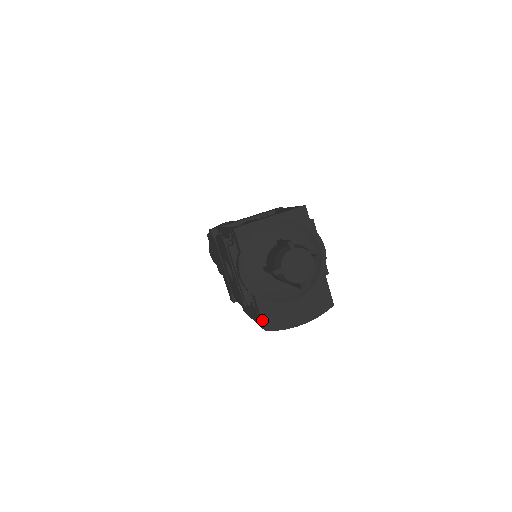
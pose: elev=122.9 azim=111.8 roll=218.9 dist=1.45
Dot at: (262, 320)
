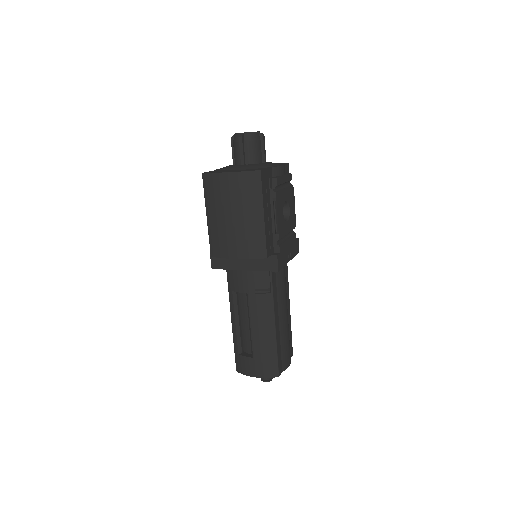
Dot at: occluded
